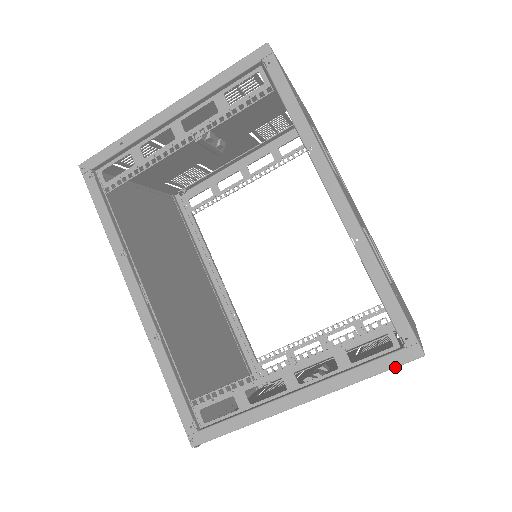
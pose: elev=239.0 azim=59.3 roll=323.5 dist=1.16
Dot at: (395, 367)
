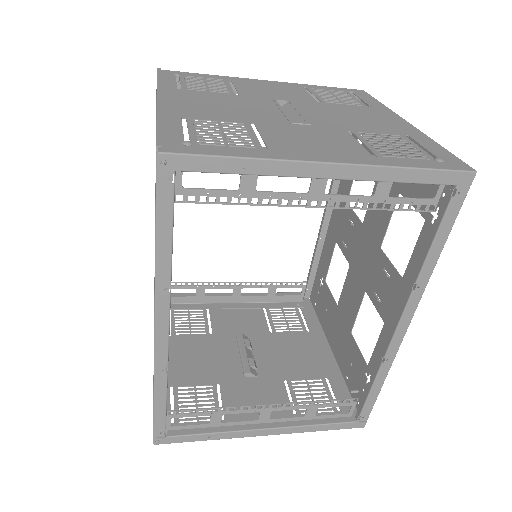
Dot at: occluded
